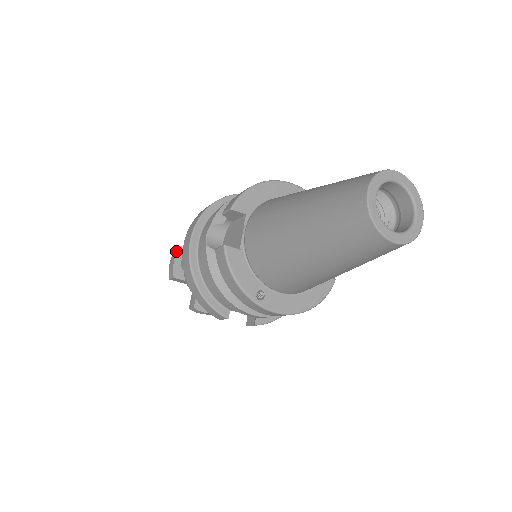
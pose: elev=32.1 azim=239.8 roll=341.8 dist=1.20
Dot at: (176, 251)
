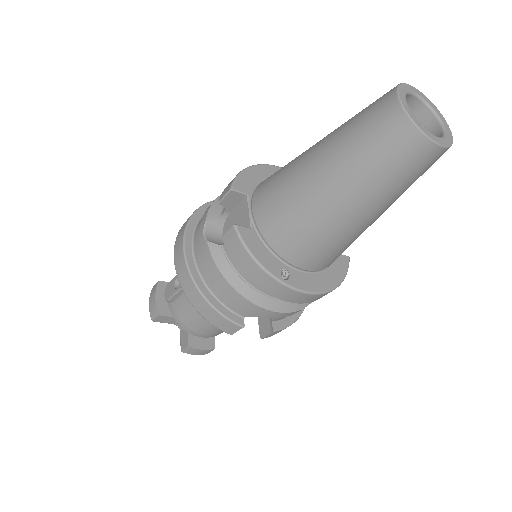
Dot at: (155, 287)
